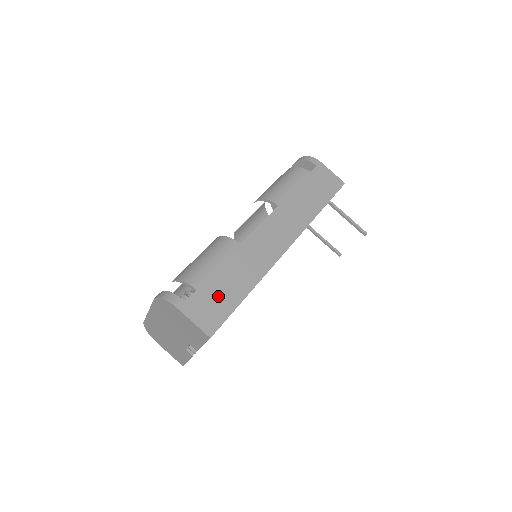
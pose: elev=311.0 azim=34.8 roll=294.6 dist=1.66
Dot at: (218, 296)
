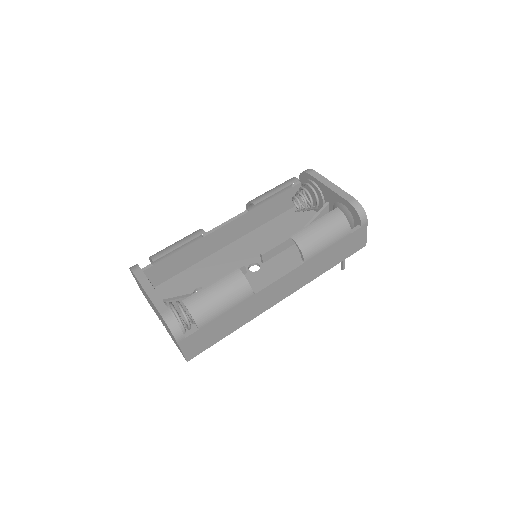
Dot at: (211, 334)
